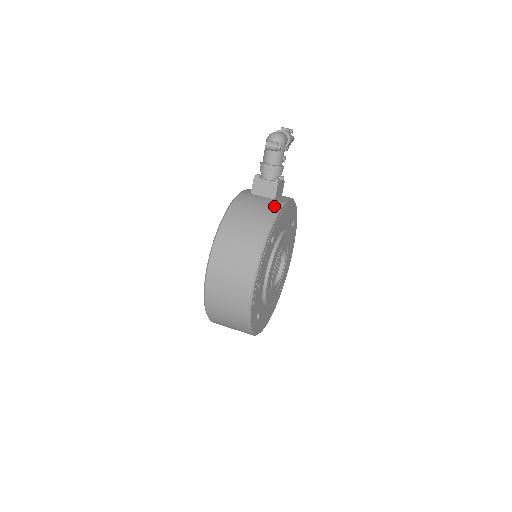
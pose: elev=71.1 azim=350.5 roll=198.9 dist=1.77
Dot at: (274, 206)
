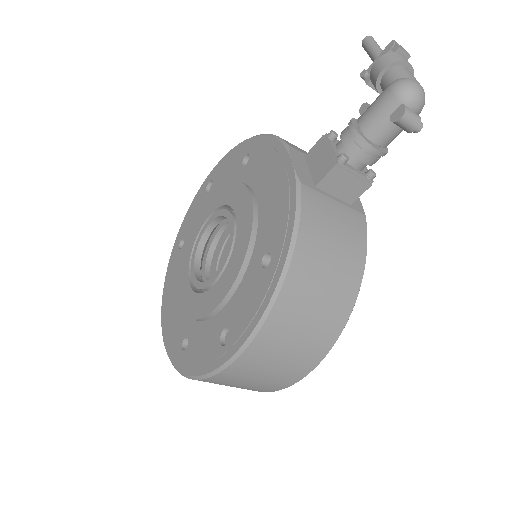
Dot at: (360, 231)
